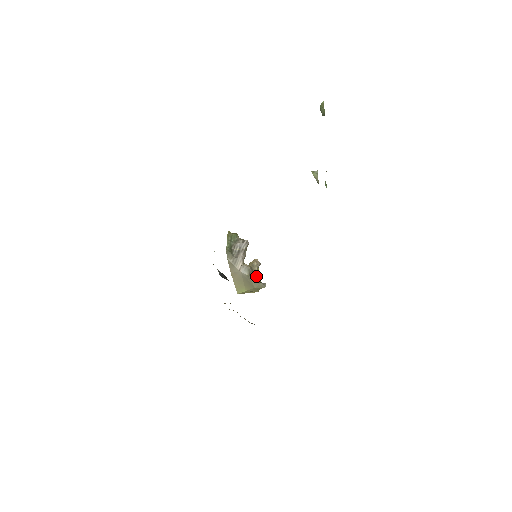
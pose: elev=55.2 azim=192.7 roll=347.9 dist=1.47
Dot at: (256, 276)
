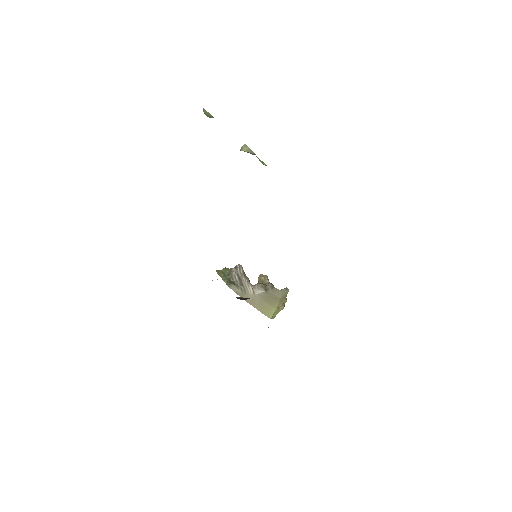
Dot at: (273, 287)
